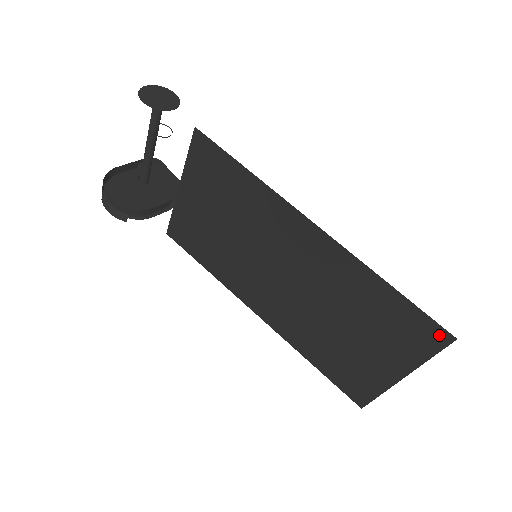
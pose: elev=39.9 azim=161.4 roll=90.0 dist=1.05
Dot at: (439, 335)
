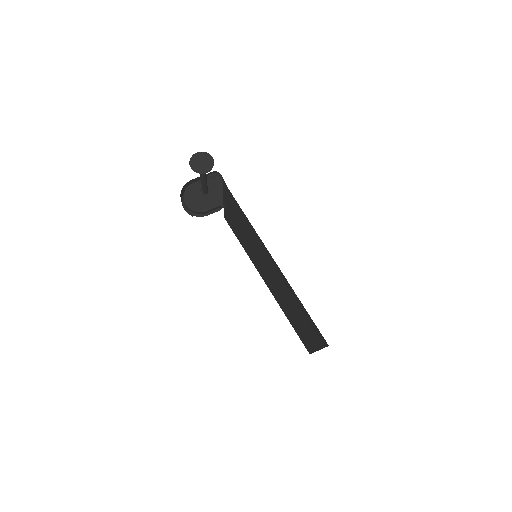
Dot at: (323, 340)
